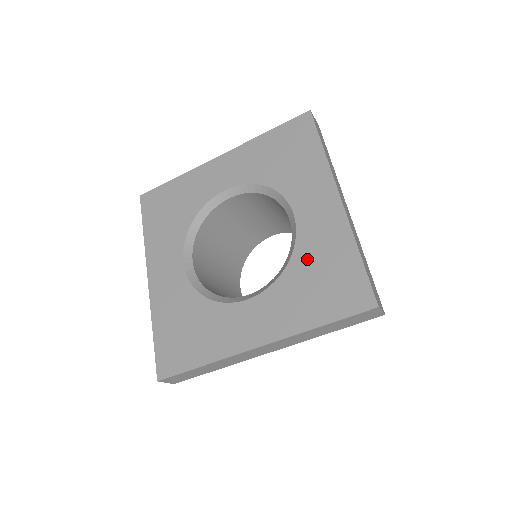
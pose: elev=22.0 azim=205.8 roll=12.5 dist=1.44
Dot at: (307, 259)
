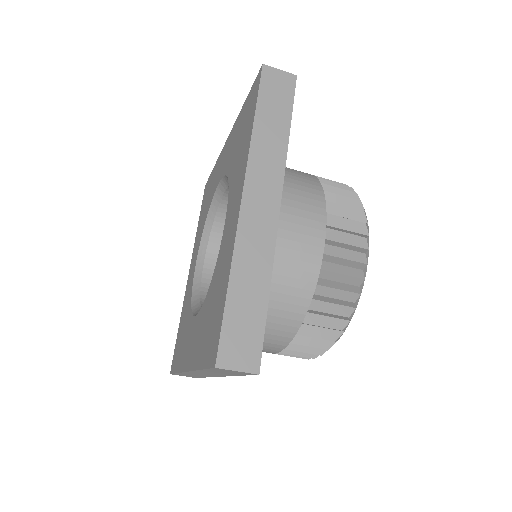
Dot at: (232, 158)
